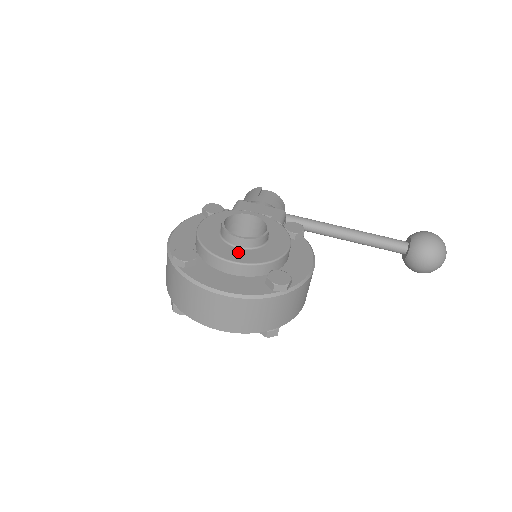
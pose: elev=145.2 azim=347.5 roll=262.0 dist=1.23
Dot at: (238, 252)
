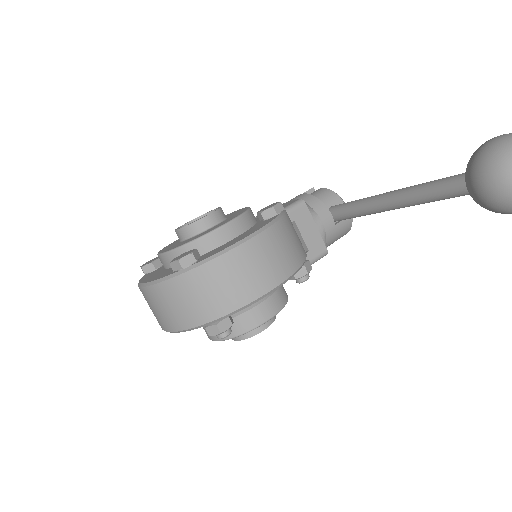
Dot at: (176, 245)
